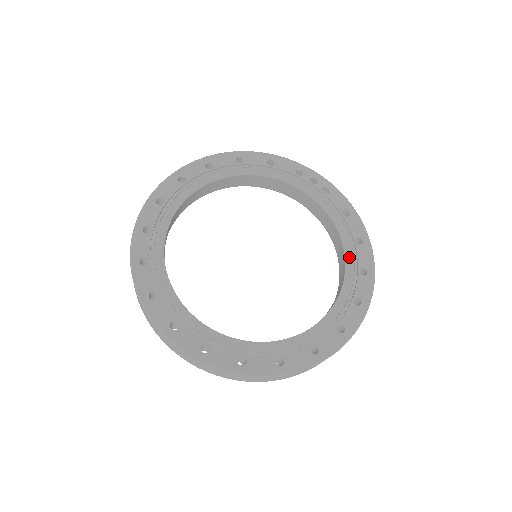
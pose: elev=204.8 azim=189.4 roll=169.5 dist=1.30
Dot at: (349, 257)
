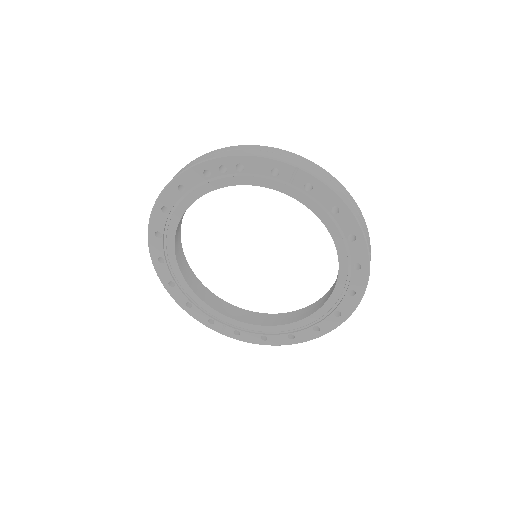
Dot at: (314, 208)
